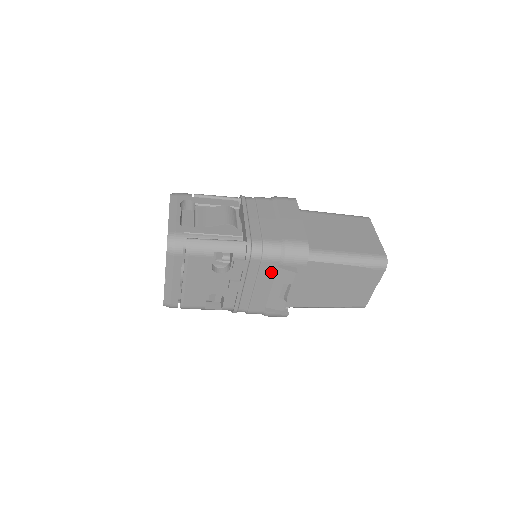
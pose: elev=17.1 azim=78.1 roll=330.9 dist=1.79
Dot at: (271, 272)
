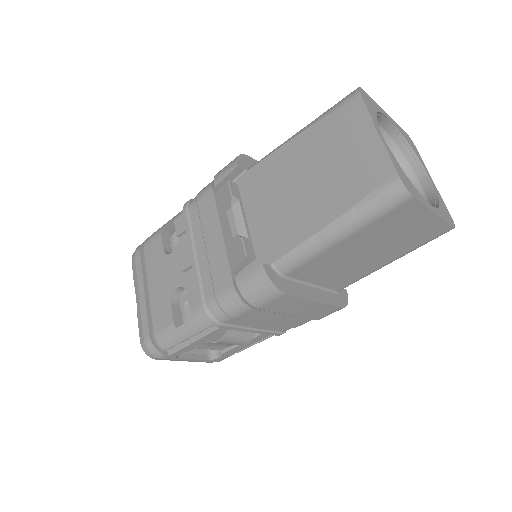
Dot at: (212, 209)
